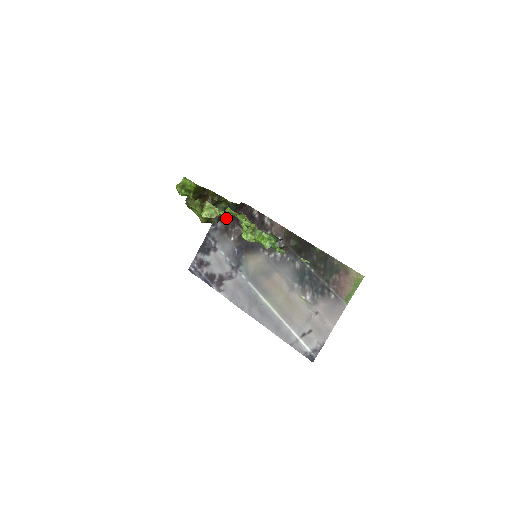
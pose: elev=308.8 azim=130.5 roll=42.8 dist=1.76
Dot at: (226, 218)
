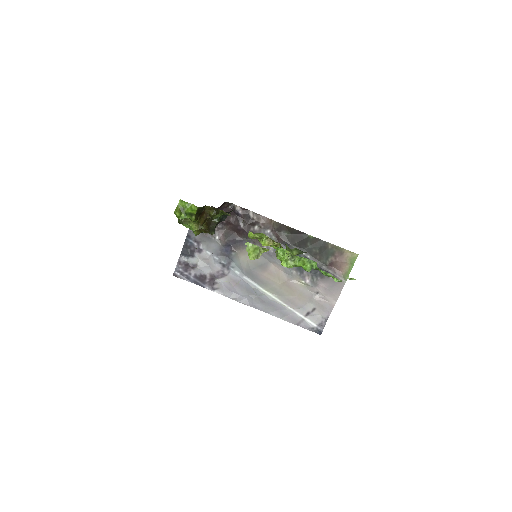
Dot at: occluded
